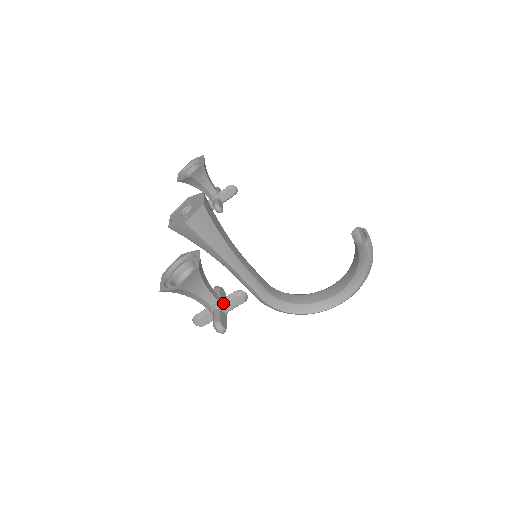
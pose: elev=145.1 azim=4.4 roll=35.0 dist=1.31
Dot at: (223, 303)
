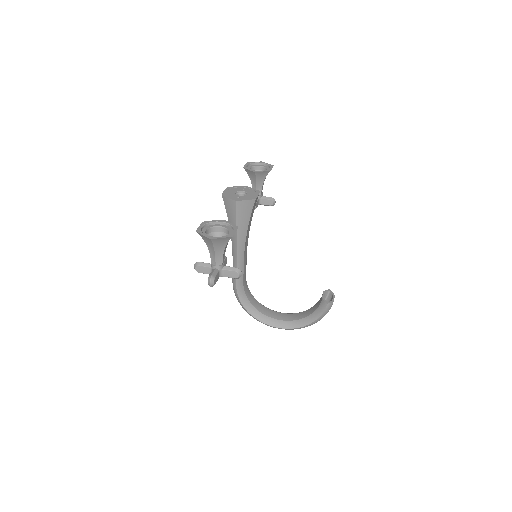
Dot at: (224, 269)
